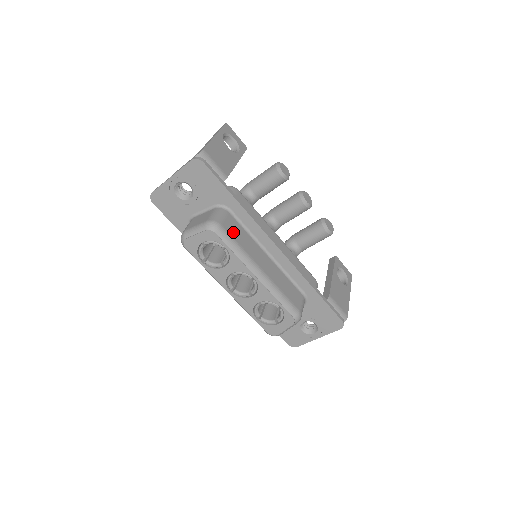
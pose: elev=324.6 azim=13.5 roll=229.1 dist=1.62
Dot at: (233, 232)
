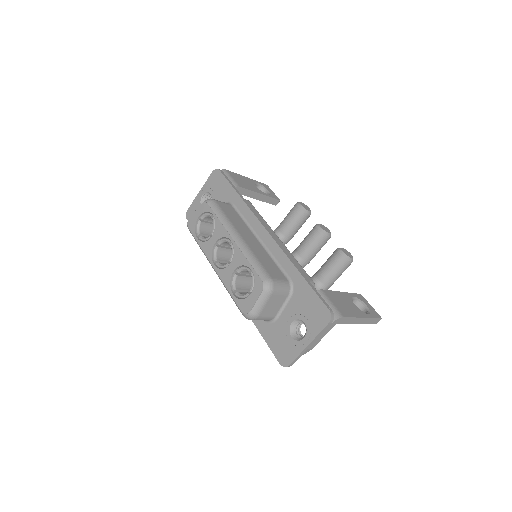
Dot at: (226, 210)
